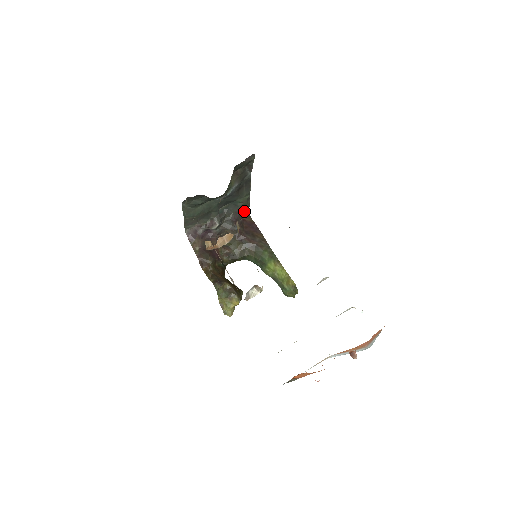
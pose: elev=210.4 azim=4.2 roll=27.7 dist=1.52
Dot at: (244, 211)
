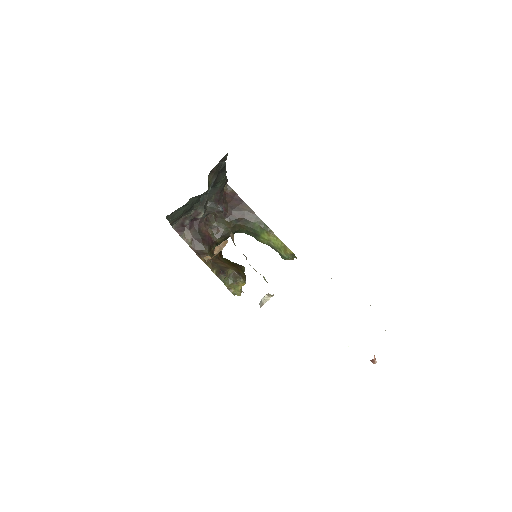
Dot at: (223, 187)
